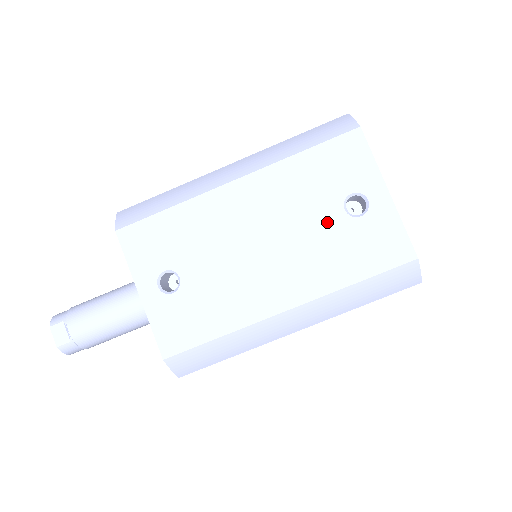
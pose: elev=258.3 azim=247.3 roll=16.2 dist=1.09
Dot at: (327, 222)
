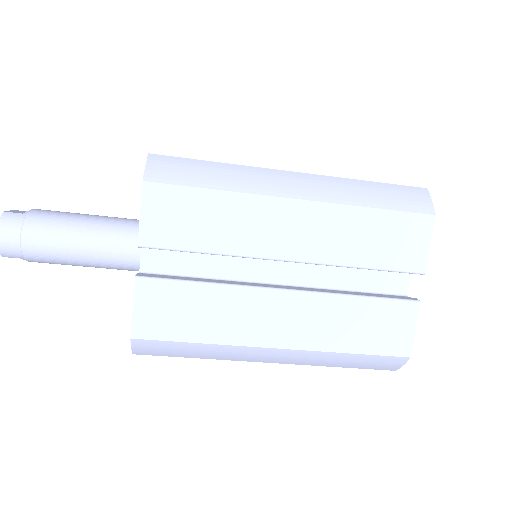
Dot at: occluded
